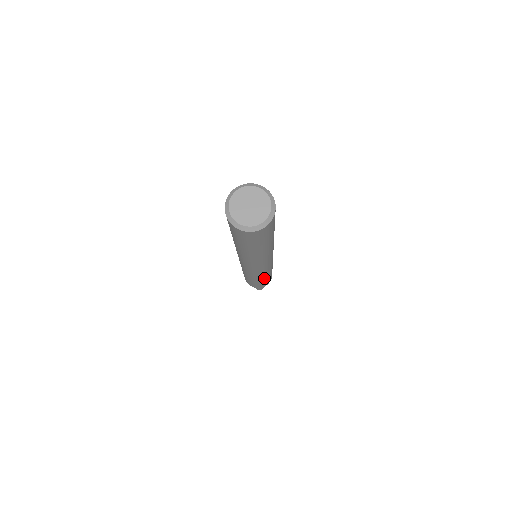
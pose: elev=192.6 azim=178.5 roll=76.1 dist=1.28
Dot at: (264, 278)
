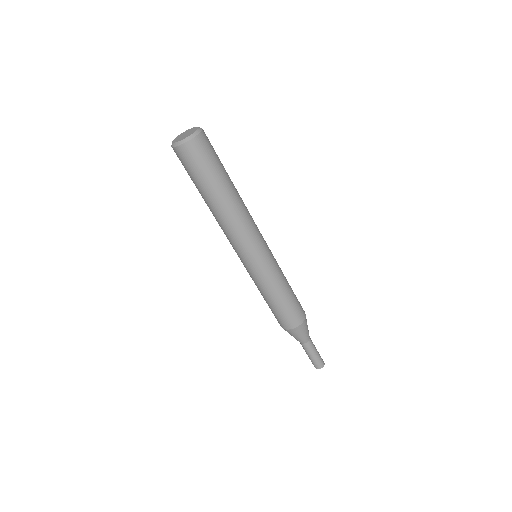
Dot at: (286, 282)
